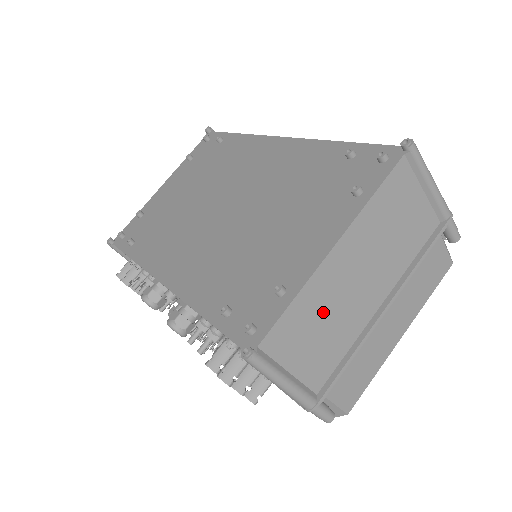
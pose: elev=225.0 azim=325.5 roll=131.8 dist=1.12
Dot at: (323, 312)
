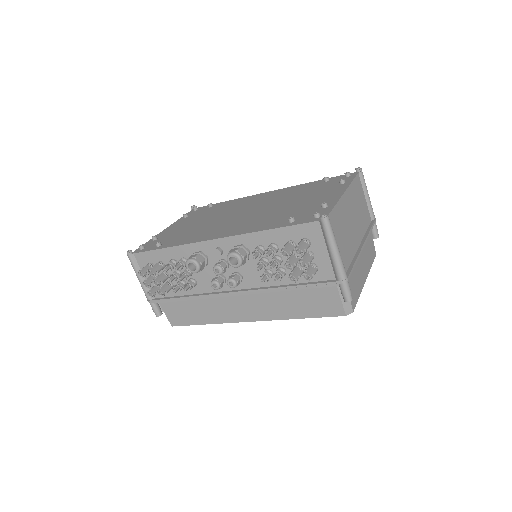
Dot at: (344, 224)
